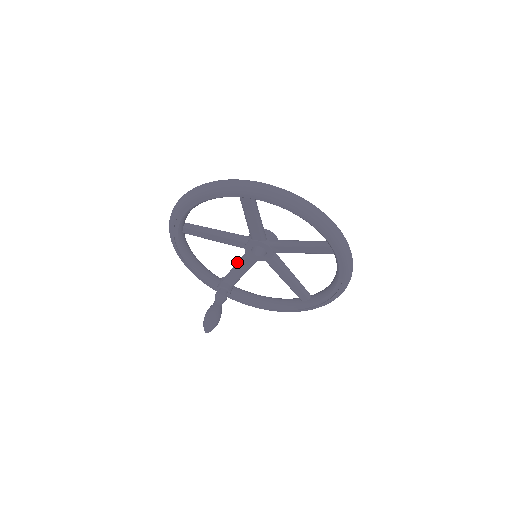
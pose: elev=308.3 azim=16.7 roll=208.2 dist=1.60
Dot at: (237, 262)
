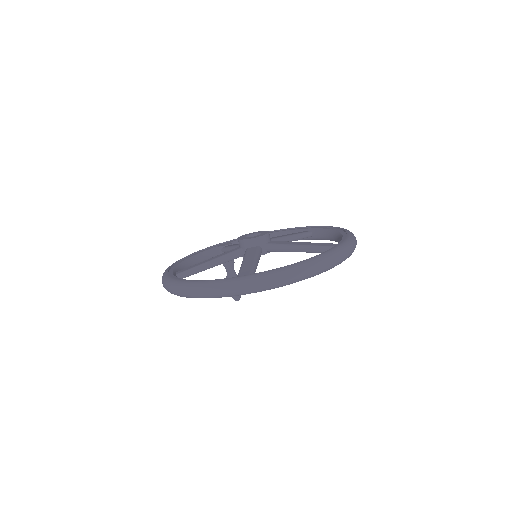
Dot at: occluded
